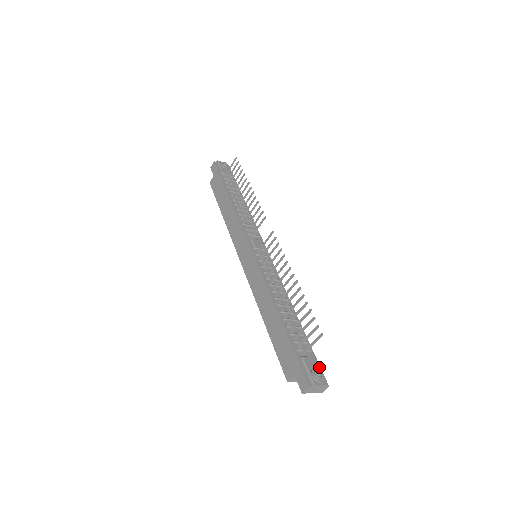
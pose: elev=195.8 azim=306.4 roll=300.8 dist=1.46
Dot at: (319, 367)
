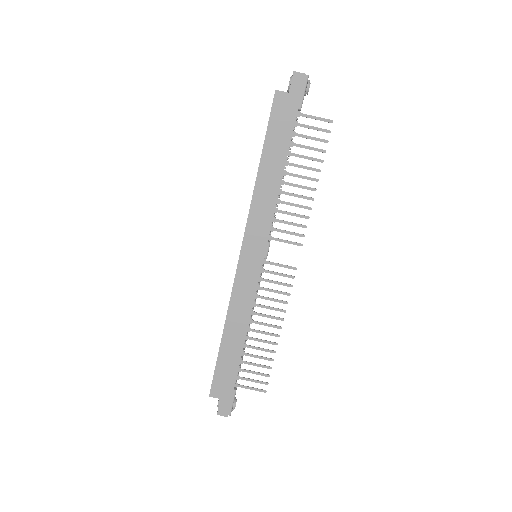
Dot at: occluded
